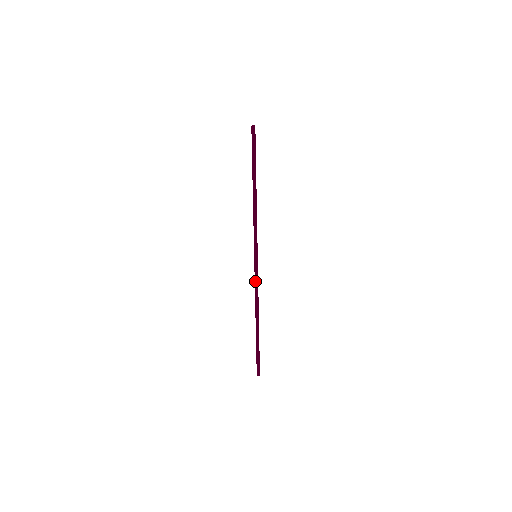
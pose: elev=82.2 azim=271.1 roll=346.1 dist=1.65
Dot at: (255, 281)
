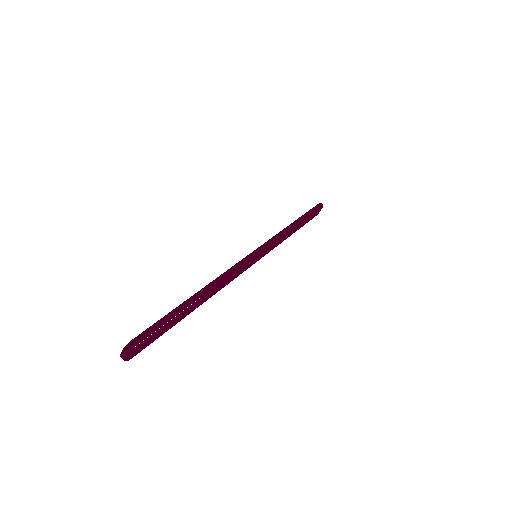
Dot at: (240, 261)
